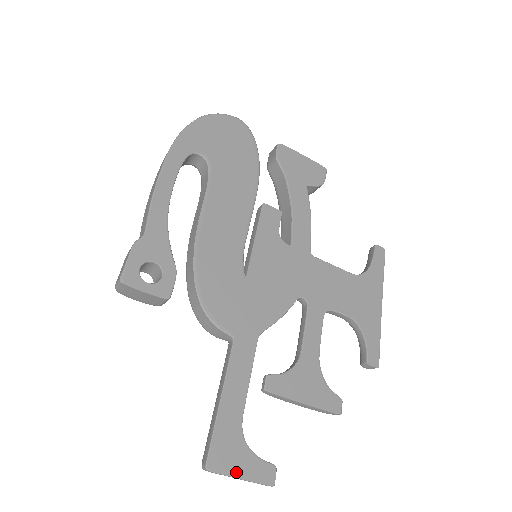
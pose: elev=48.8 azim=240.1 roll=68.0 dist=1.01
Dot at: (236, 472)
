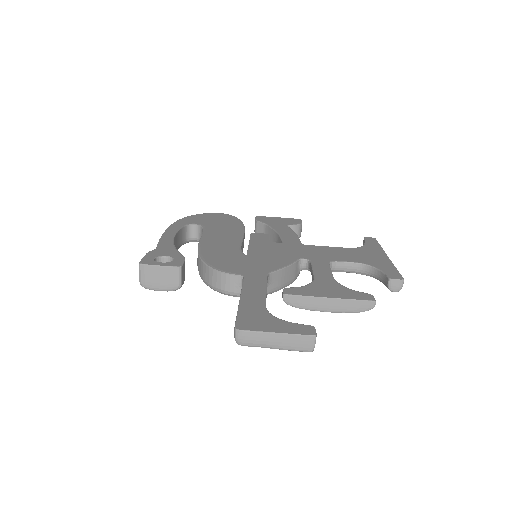
Dot at: (269, 330)
